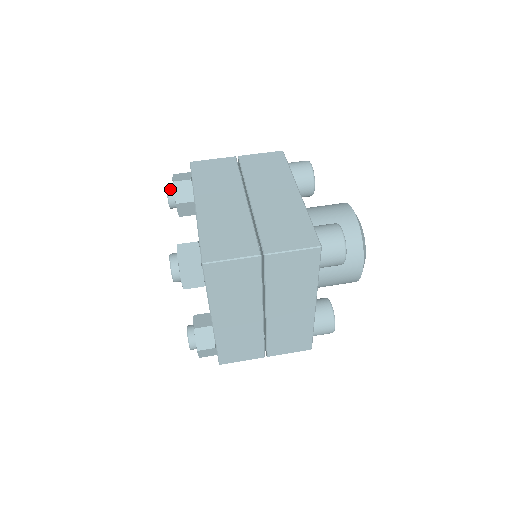
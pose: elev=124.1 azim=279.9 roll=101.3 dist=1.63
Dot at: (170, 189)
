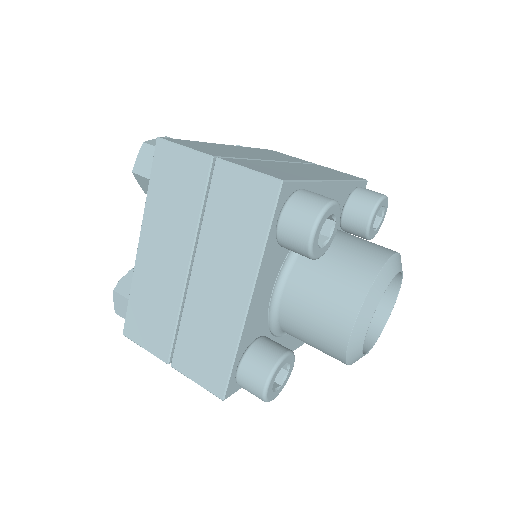
Dot at: occluded
